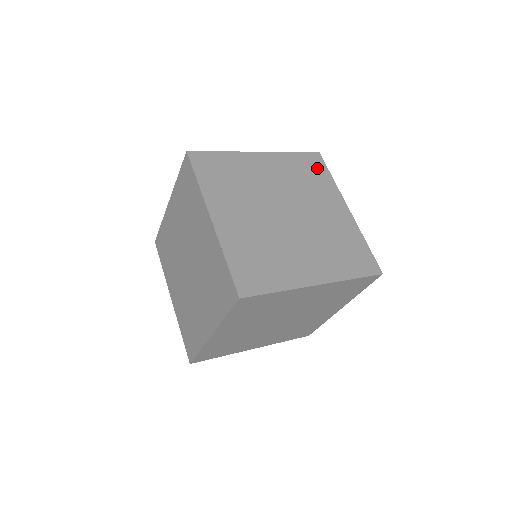
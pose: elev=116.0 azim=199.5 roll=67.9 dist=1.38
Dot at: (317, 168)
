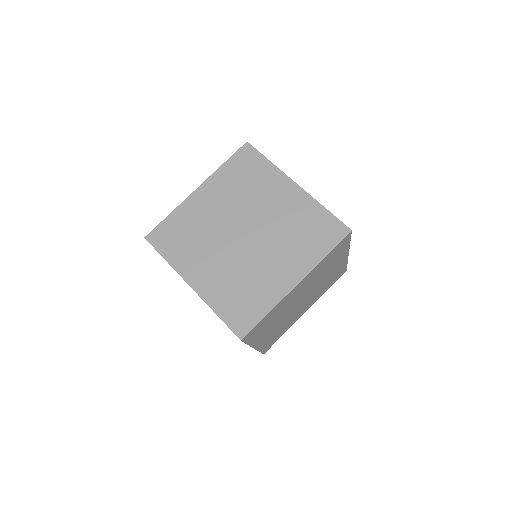
Dot at: occluded
